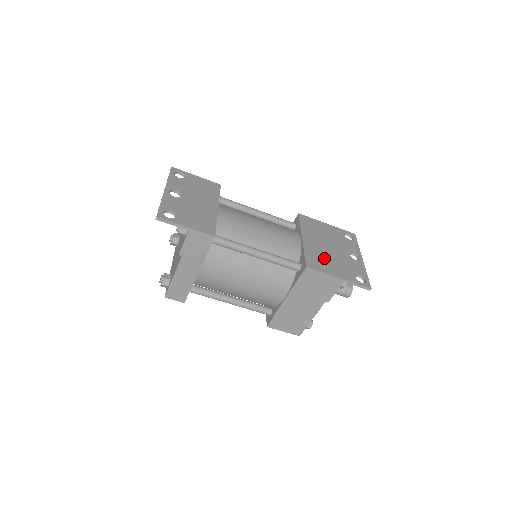
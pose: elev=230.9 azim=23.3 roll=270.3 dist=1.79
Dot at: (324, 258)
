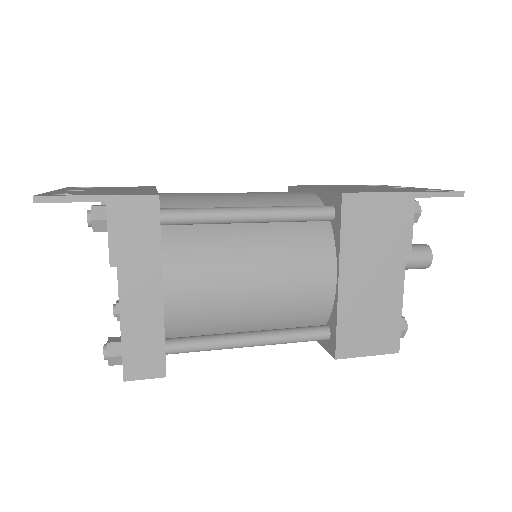
Dot at: occluded
